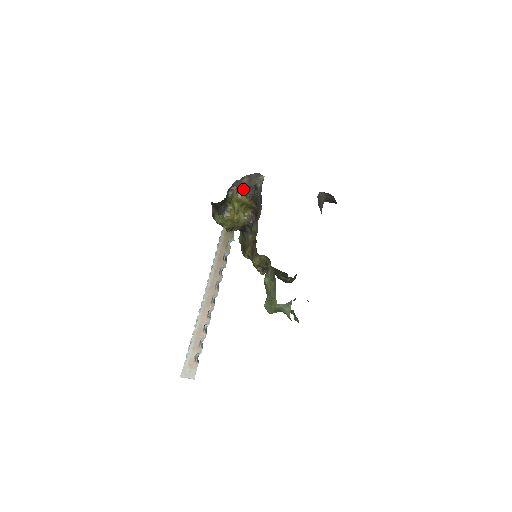
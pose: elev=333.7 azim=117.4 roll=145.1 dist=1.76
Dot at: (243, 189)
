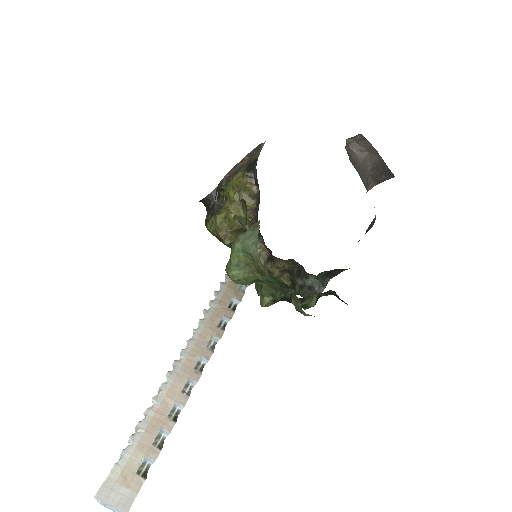
Dot at: (241, 171)
